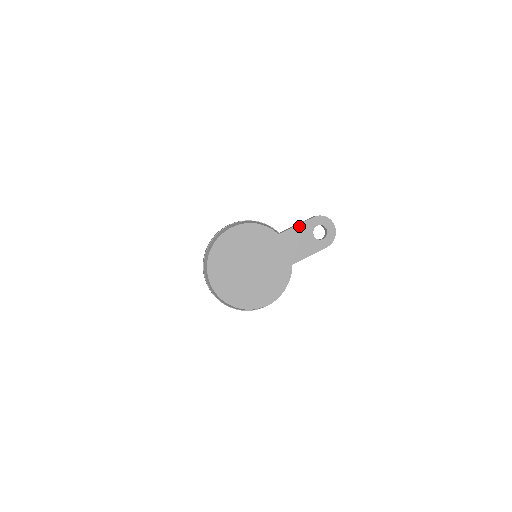
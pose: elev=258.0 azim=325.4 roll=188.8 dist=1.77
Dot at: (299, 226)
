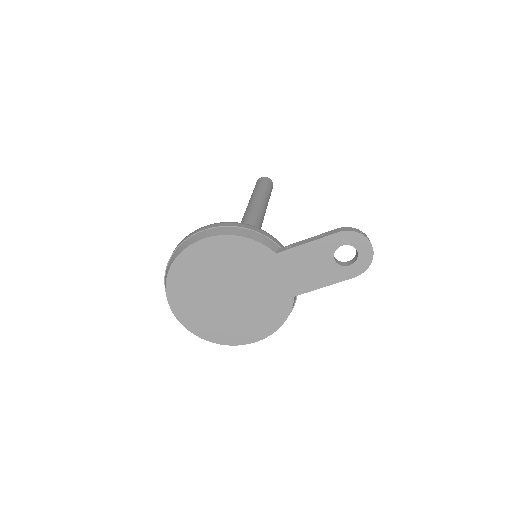
Dot at: (311, 244)
